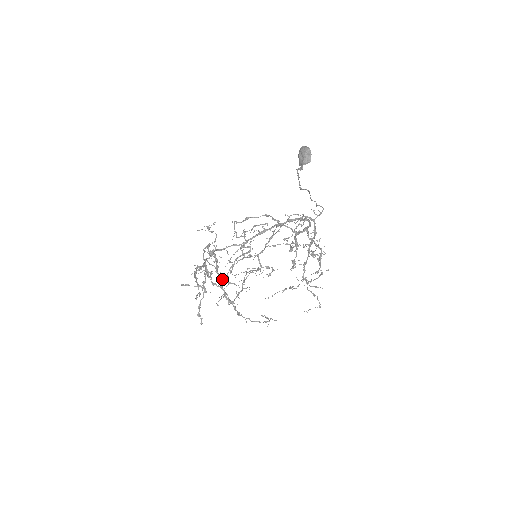
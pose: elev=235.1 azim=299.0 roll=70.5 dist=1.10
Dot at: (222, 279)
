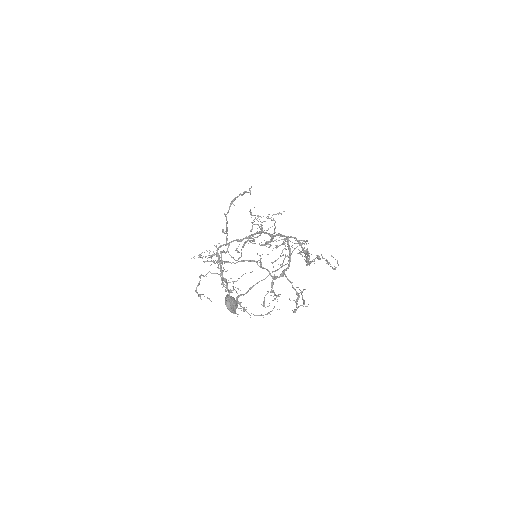
Dot at: occluded
